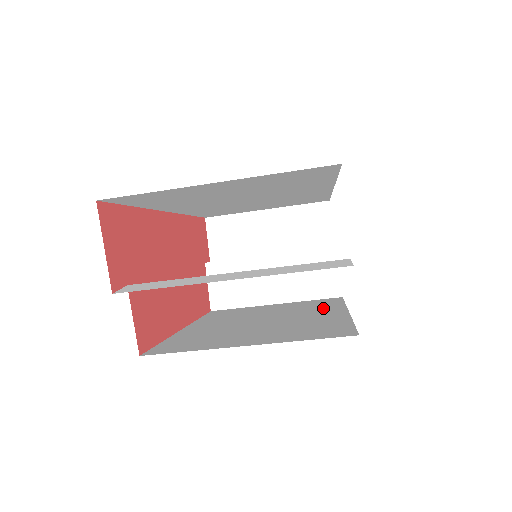
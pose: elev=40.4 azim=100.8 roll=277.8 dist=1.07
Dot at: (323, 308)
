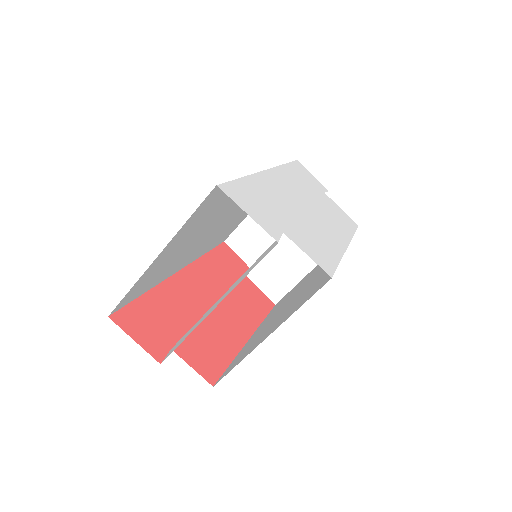
Dot at: occluded
